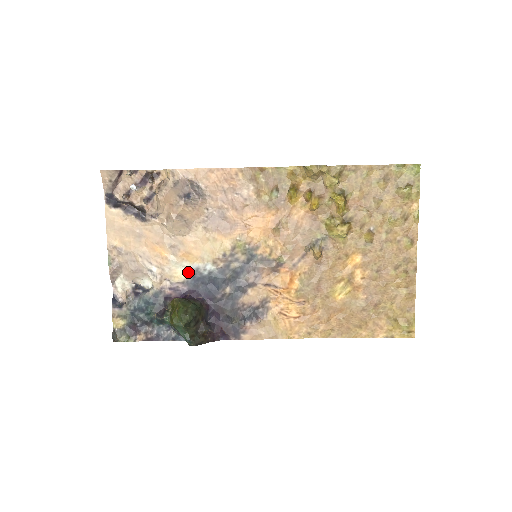
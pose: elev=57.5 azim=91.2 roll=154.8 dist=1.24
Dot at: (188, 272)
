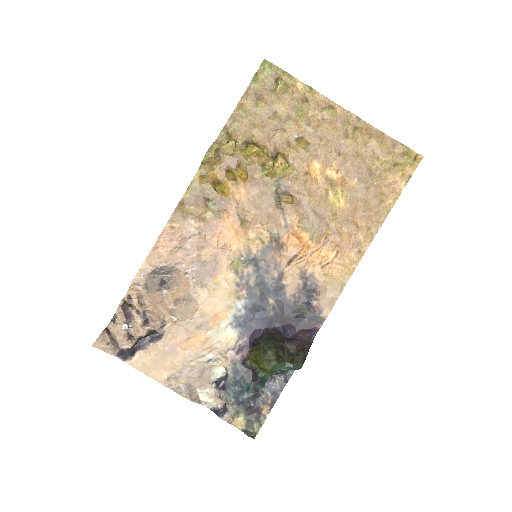
Dot at: (232, 327)
